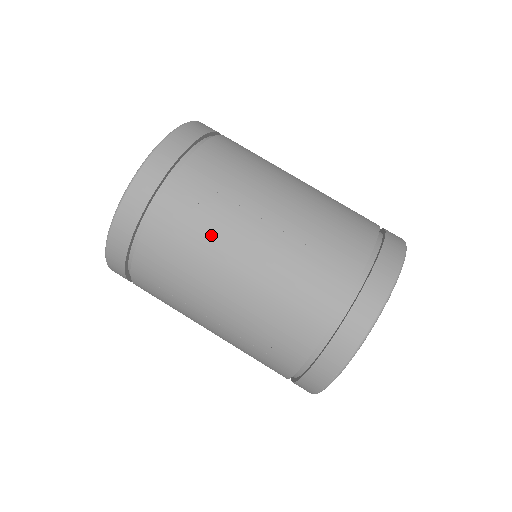
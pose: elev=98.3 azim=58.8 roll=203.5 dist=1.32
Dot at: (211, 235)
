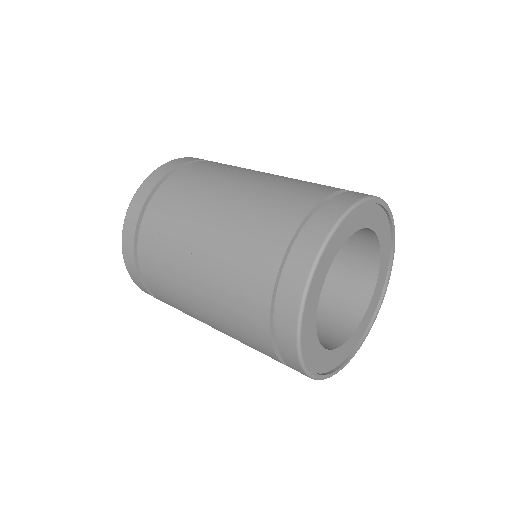
Dot at: occluded
